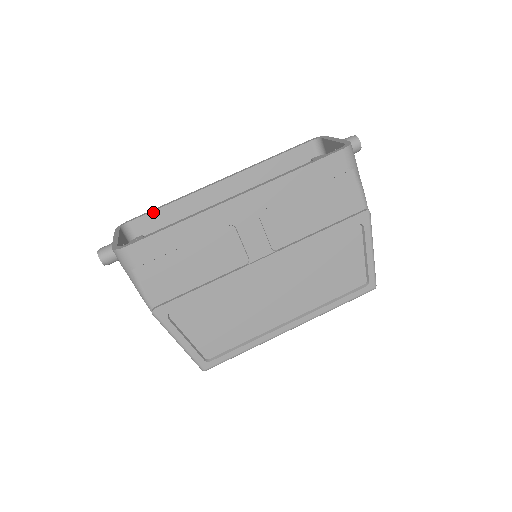
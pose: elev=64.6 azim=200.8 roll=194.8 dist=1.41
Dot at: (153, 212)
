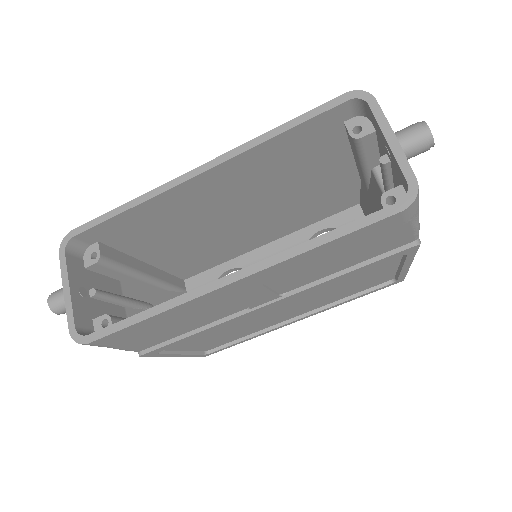
Dot at: (105, 222)
